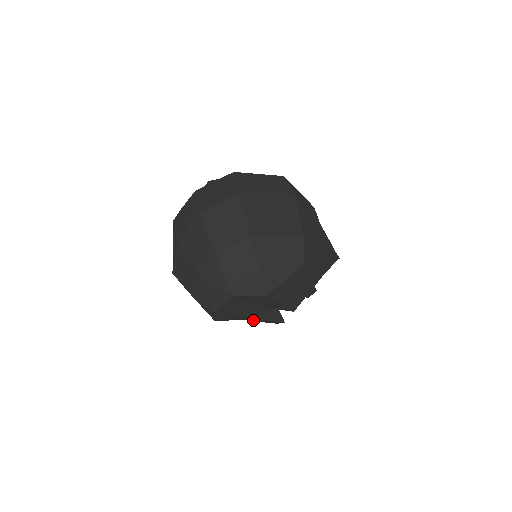
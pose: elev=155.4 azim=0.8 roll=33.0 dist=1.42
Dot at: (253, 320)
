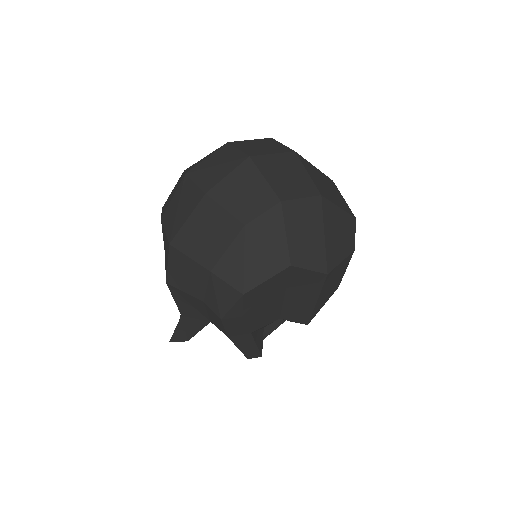
Dot at: (239, 341)
